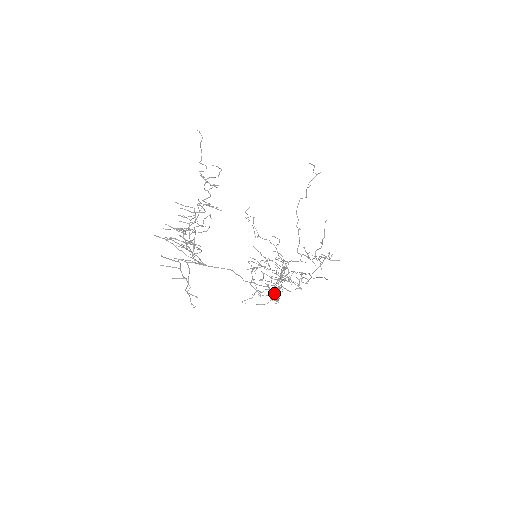
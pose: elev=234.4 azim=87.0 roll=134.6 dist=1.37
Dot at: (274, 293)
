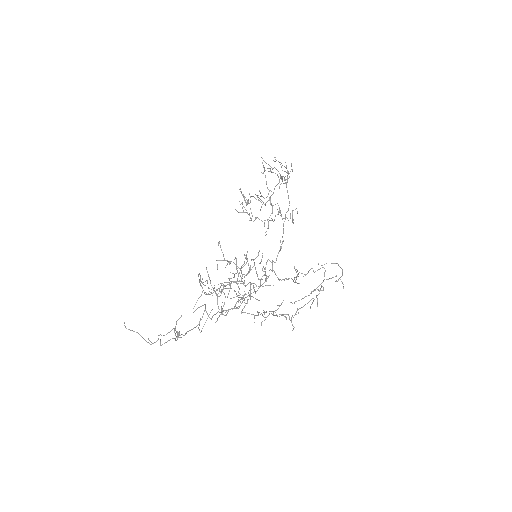
Dot at: occluded
